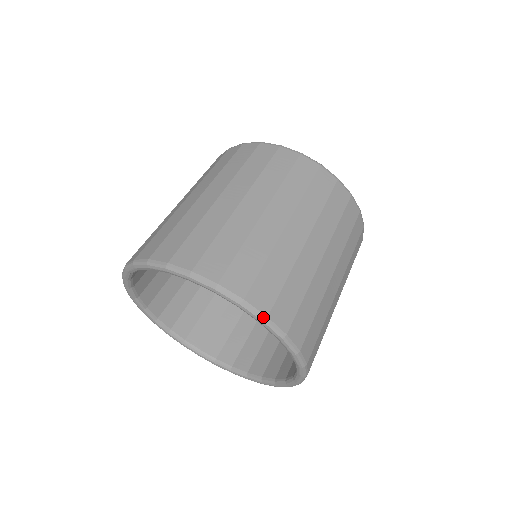
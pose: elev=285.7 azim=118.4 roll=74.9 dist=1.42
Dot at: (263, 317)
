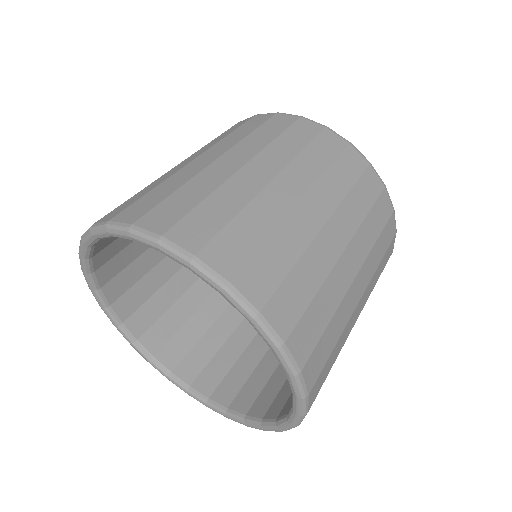
Dot at: (279, 342)
